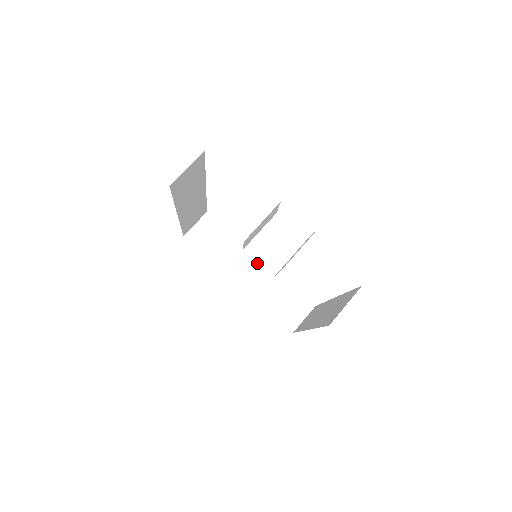
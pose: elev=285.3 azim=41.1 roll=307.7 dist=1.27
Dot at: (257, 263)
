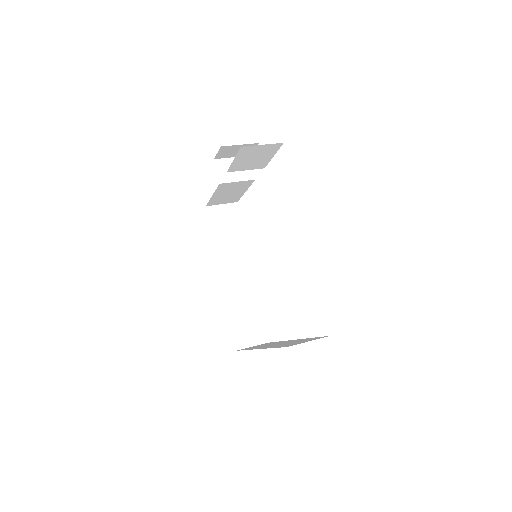
Dot at: (288, 341)
